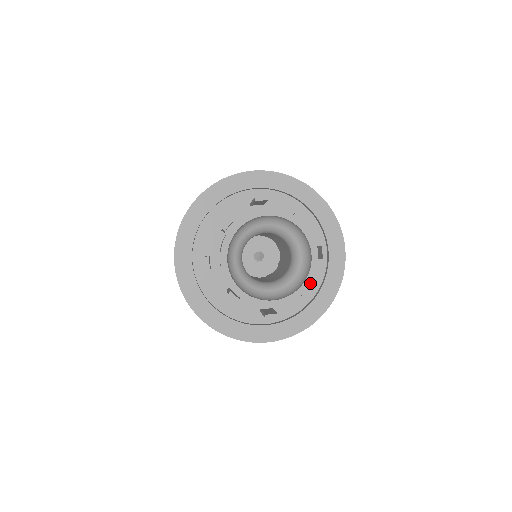
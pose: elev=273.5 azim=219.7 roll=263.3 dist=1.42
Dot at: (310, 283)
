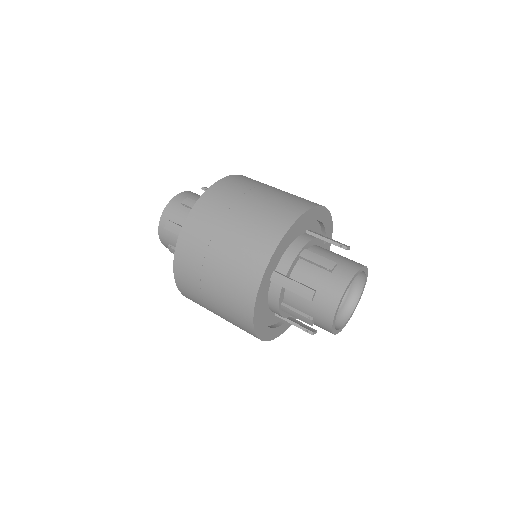
Dot at: occluded
